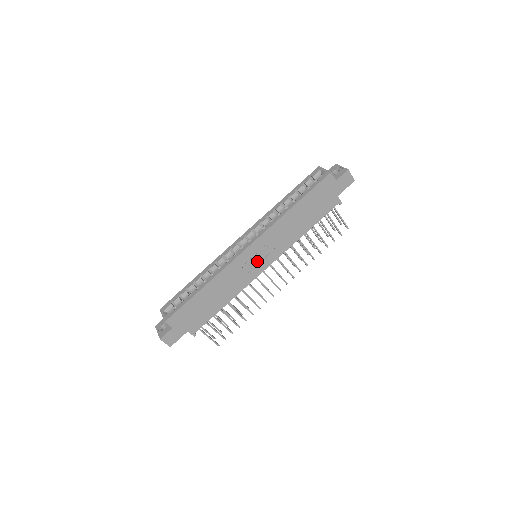
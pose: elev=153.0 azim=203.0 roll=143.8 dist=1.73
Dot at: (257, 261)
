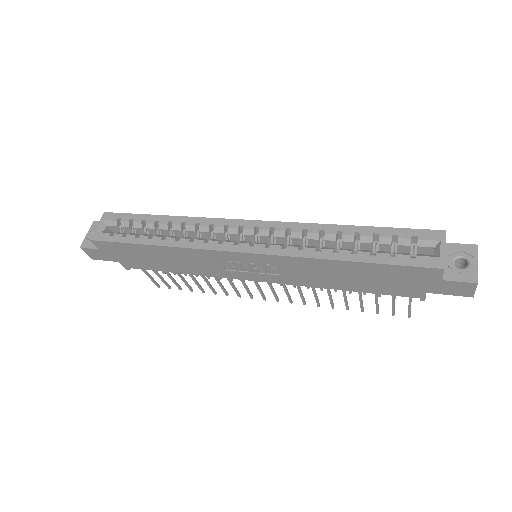
Dot at: (247, 268)
